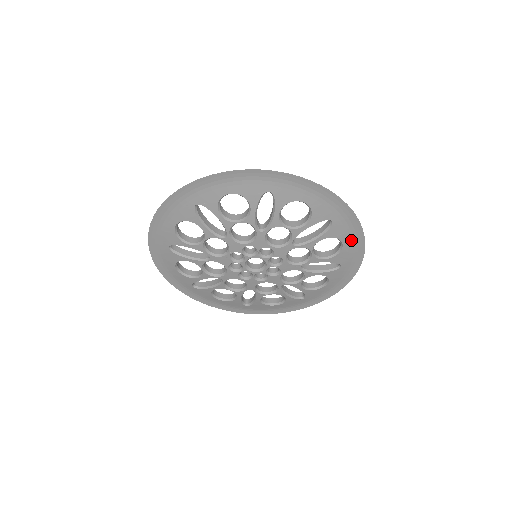
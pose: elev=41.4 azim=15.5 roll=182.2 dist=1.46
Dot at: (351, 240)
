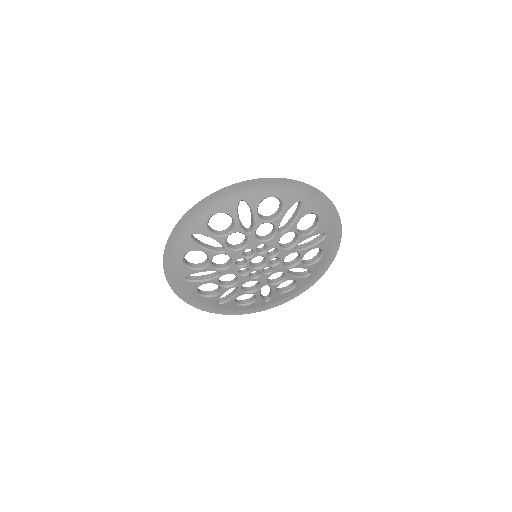
Dot at: (328, 253)
